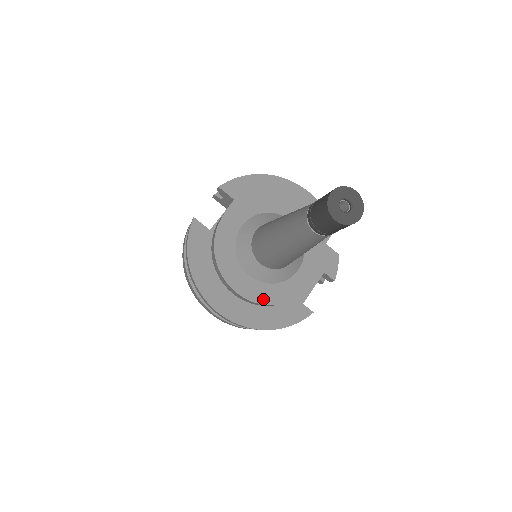
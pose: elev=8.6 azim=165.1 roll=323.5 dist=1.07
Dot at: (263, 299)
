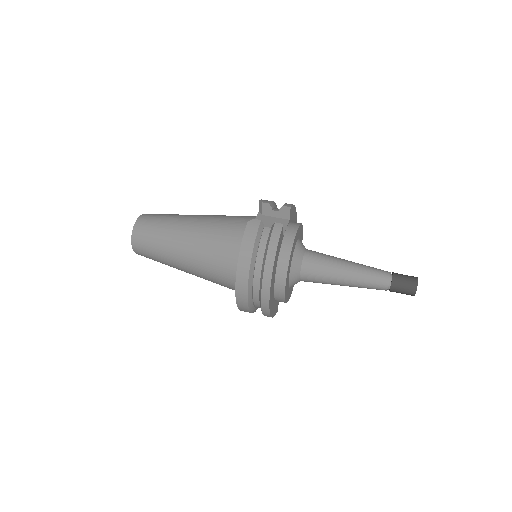
Dot at: (286, 297)
